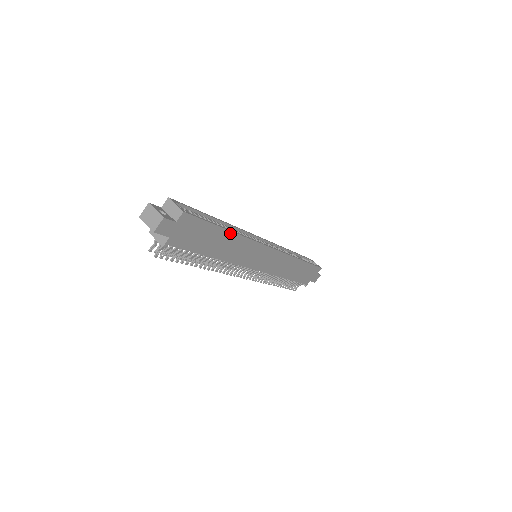
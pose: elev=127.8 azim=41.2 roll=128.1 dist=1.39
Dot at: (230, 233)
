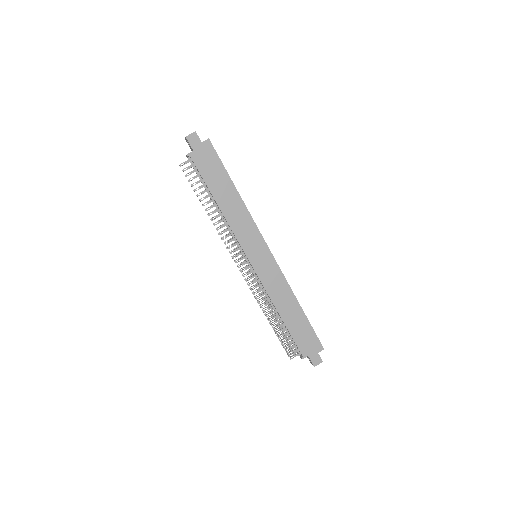
Dot at: (236, 192)
